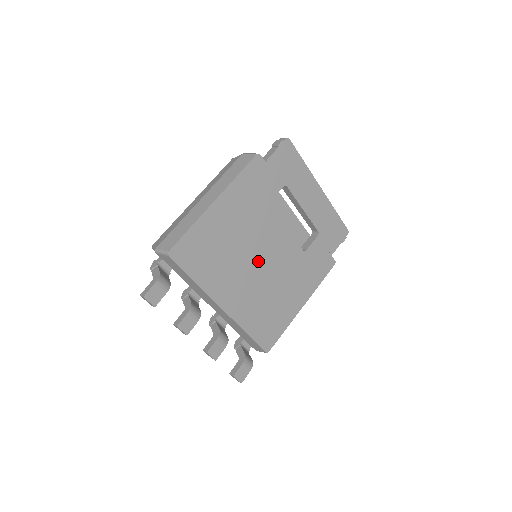
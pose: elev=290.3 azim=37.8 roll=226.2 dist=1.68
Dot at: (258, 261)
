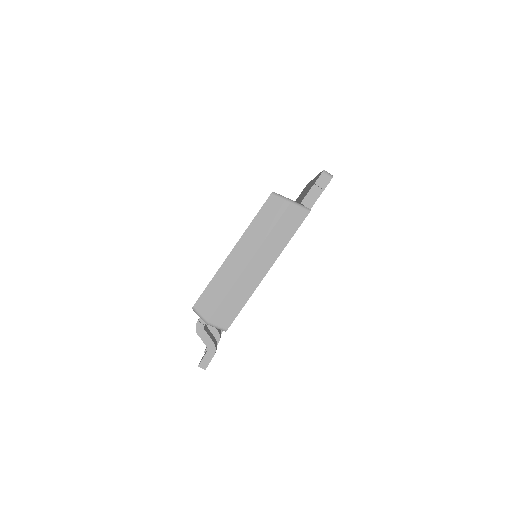
Dot at: occluded
